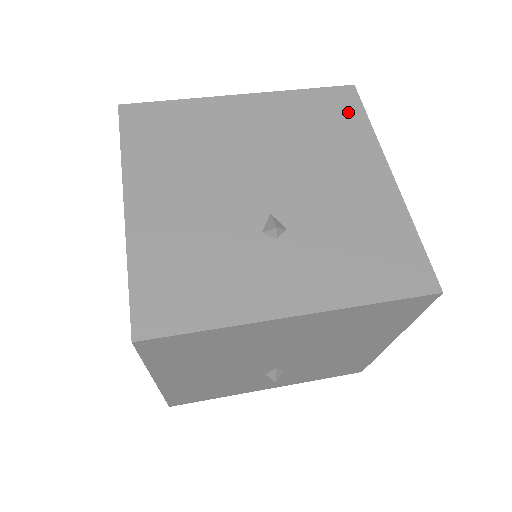
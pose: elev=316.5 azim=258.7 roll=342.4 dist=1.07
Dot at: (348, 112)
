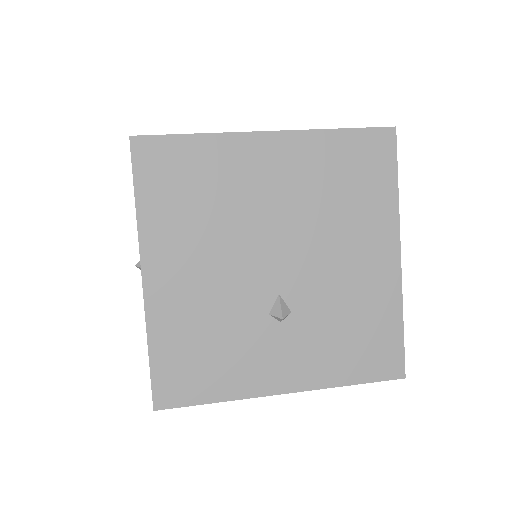
Dot at: (379, 169)
